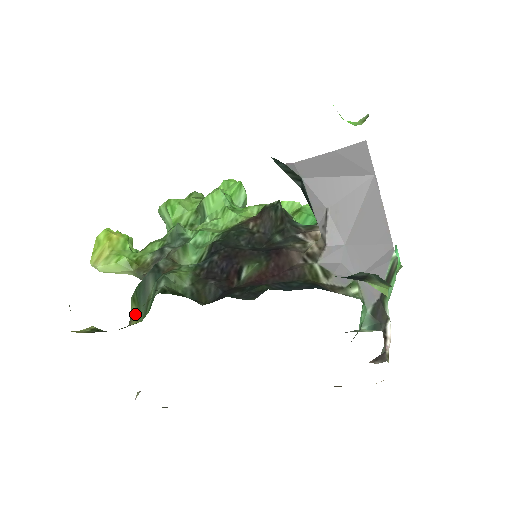
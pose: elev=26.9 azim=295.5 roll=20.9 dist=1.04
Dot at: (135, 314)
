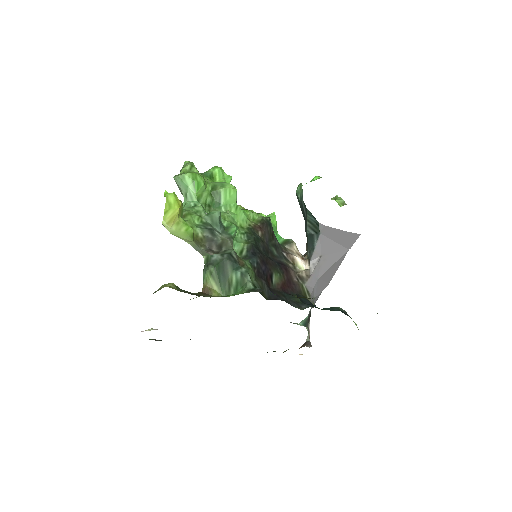
Dot at: (214, 287)
